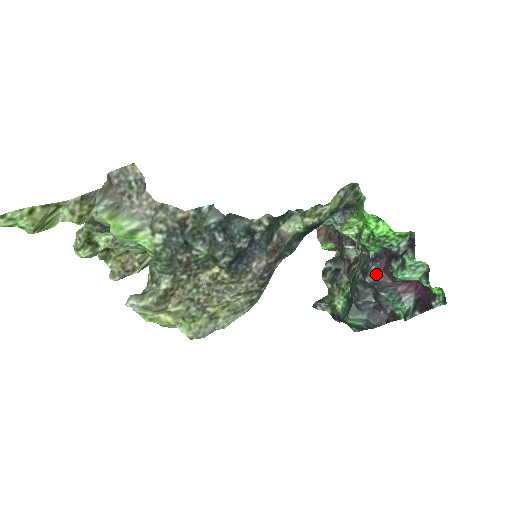
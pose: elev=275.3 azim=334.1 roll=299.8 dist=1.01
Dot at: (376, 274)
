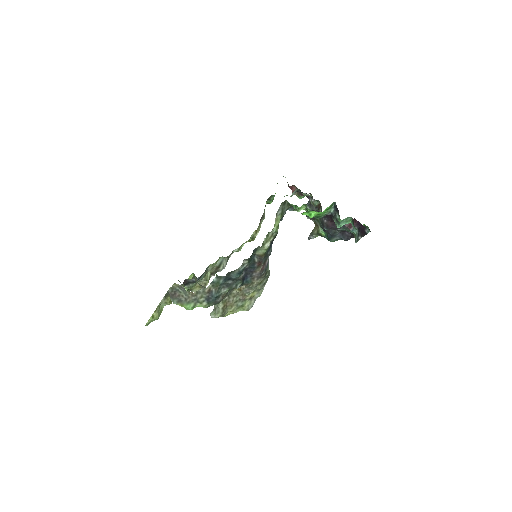
Dot at: (328, 224)
